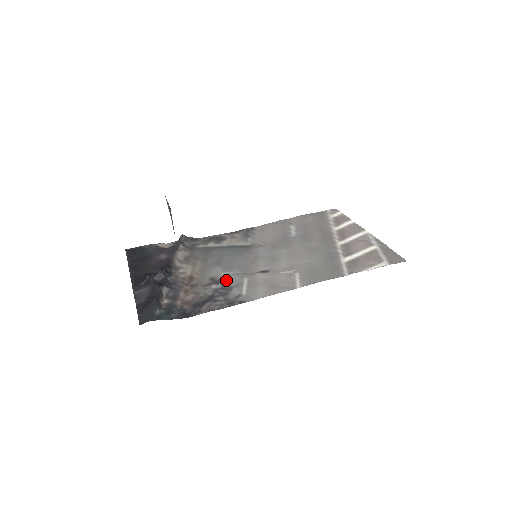
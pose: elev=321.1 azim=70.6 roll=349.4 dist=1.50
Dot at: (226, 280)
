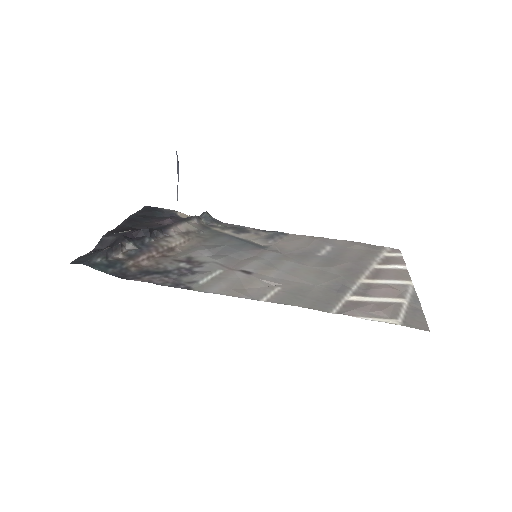
Dot at: (200, 264)
